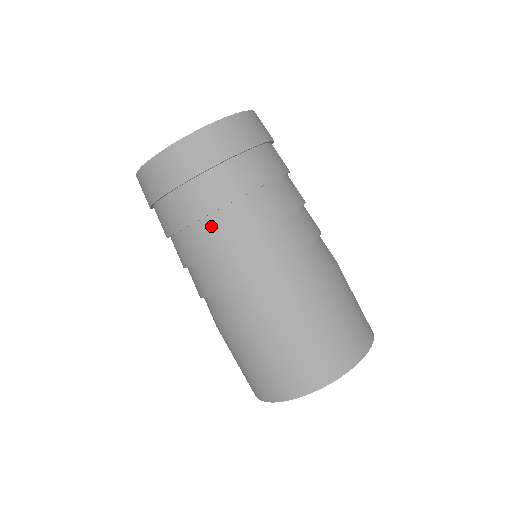
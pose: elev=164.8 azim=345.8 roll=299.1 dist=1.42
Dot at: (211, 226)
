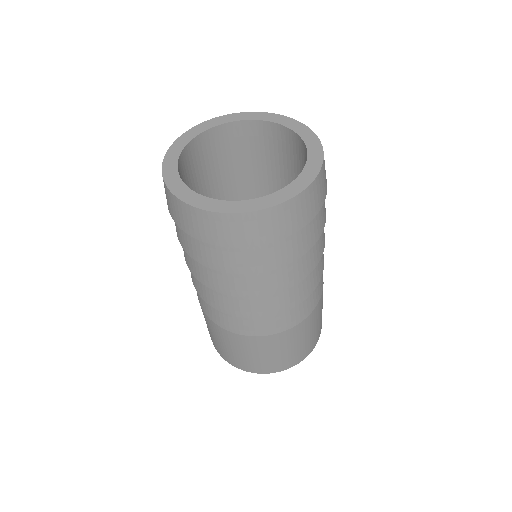
Dot at: (195, 262)
